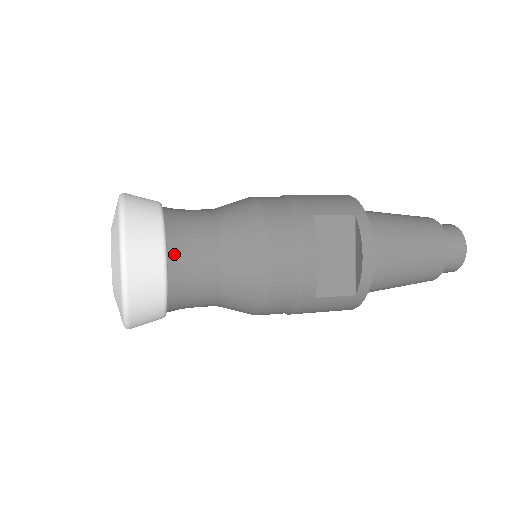
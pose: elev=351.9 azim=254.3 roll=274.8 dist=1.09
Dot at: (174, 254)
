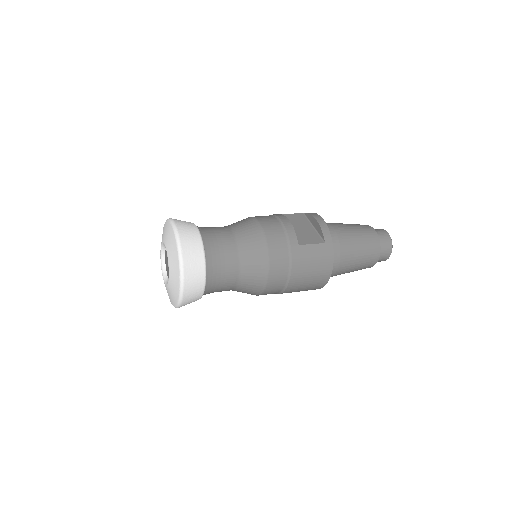
Dot at: (203, 231)
